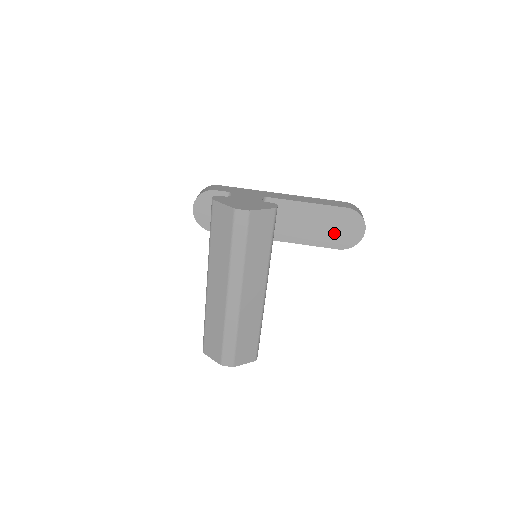
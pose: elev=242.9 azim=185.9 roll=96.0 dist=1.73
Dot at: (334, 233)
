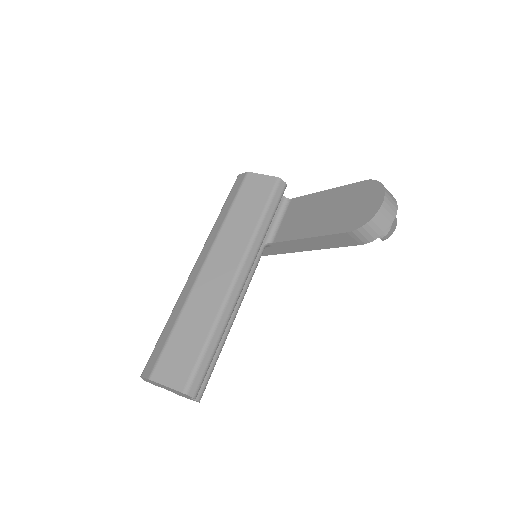
Dot at: (346, 214)
